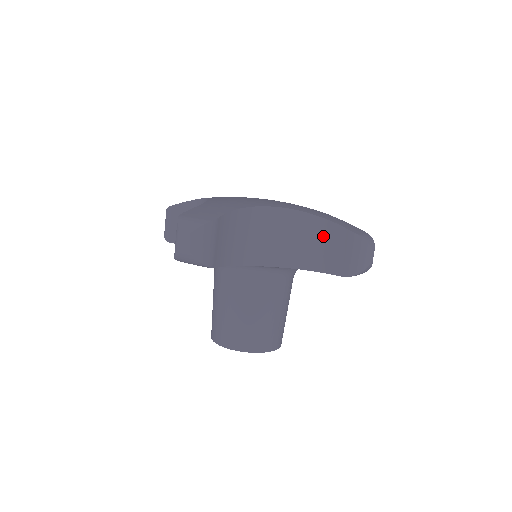
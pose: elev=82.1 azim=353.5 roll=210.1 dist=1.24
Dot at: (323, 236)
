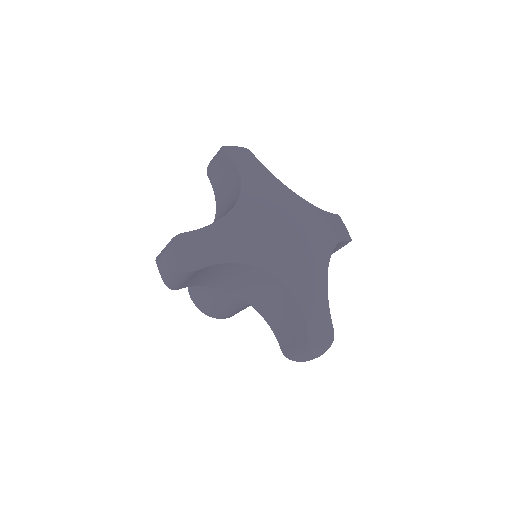
Dot at: (291, 317)
